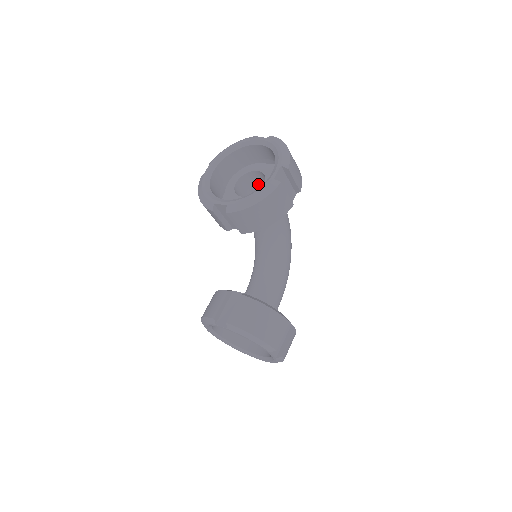
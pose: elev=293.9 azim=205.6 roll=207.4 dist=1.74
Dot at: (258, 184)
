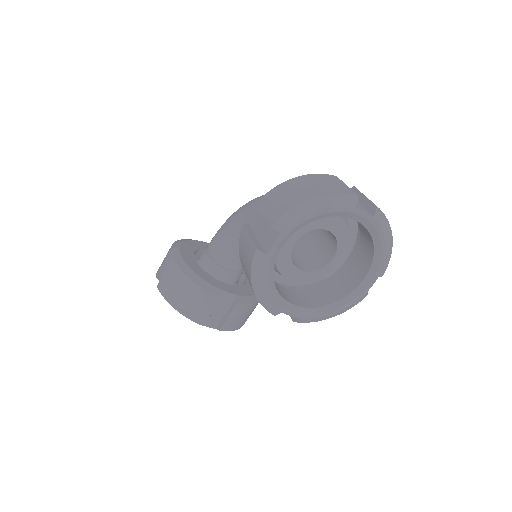
Dot at: occluded
